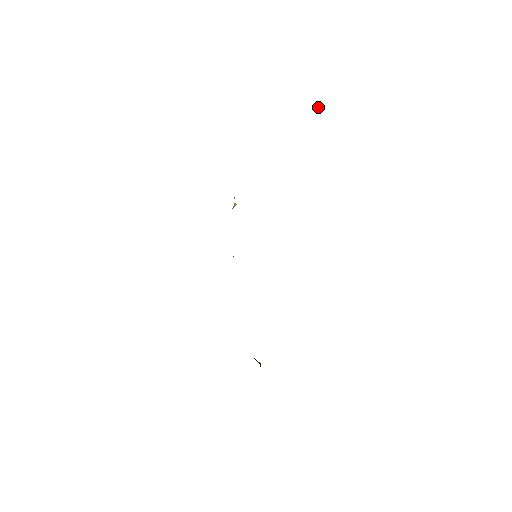
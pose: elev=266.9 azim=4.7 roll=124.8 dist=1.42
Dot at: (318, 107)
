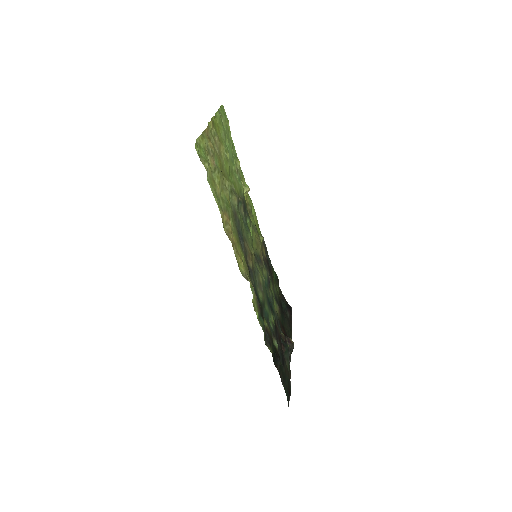
Dot at: (196, 148)
